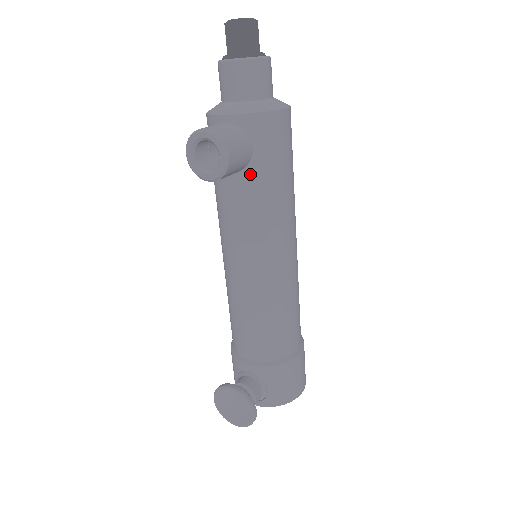
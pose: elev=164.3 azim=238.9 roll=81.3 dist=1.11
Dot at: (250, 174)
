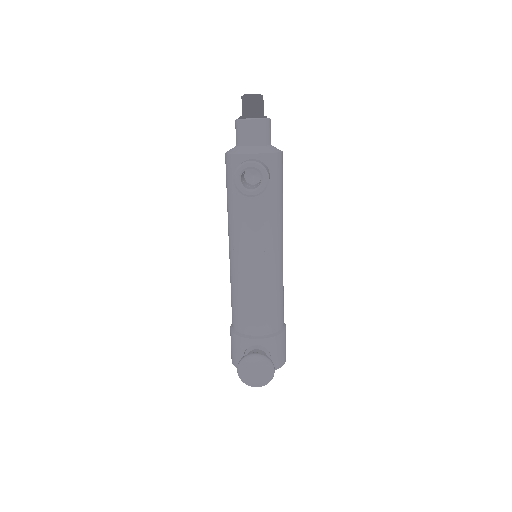
Dot at: (267, 193)
